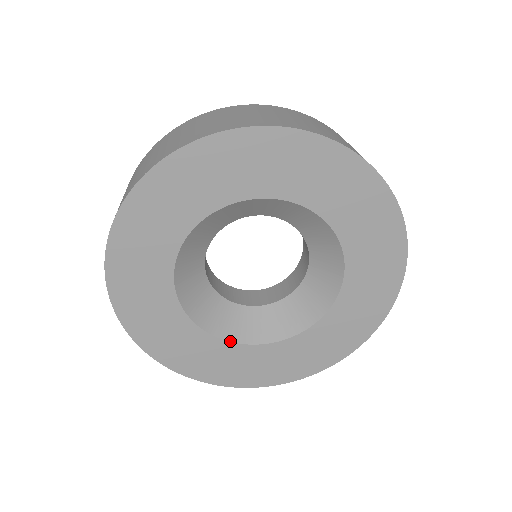
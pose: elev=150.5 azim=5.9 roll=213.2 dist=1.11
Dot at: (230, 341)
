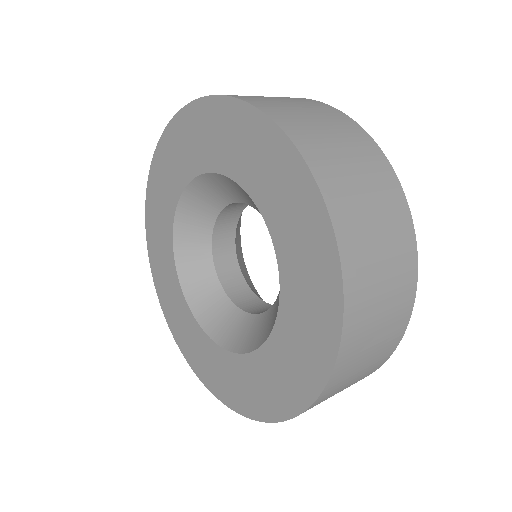
Dot at: (211, 338)
